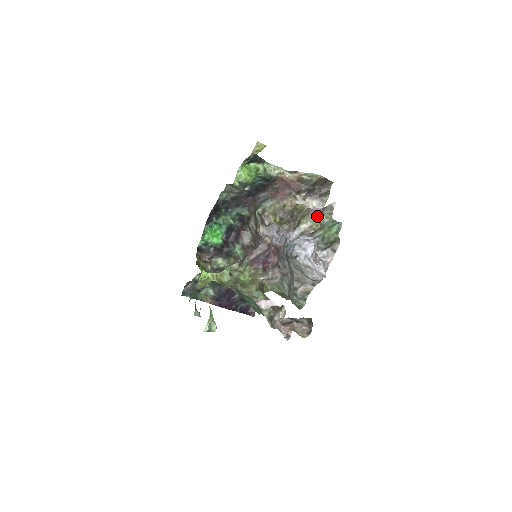
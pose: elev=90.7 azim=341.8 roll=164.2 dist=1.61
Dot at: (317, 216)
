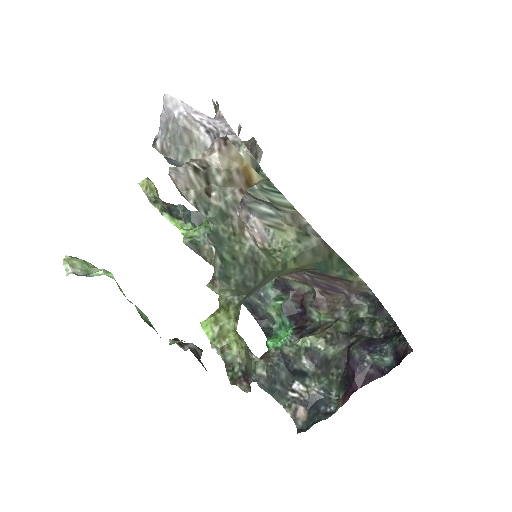
Dot at: occluded
